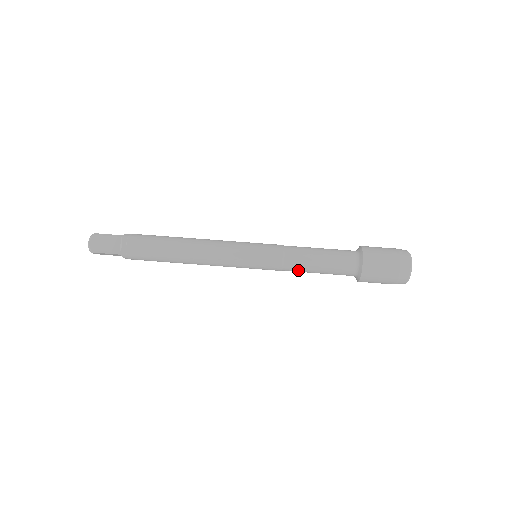
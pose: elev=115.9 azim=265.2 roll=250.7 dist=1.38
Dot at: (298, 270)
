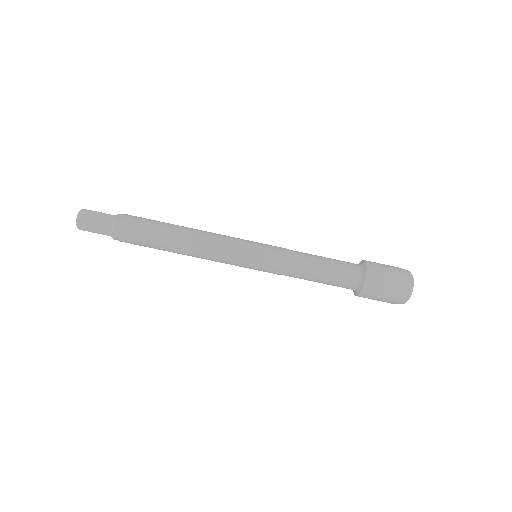
Dot at: occluded
